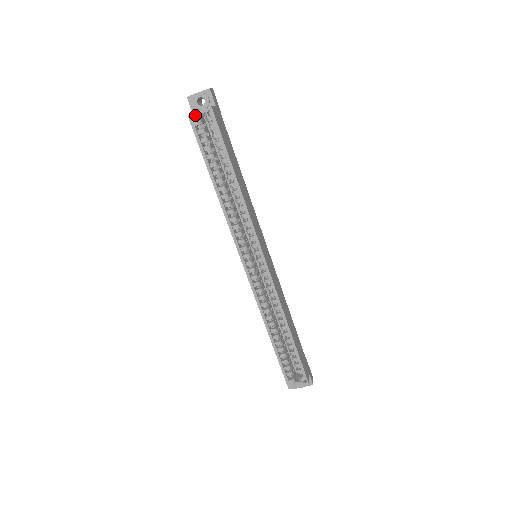
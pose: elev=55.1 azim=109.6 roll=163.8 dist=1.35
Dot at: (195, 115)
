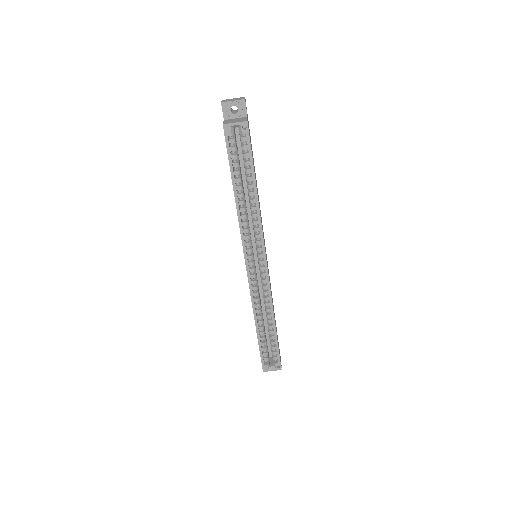
Dot at: (230, 125)
